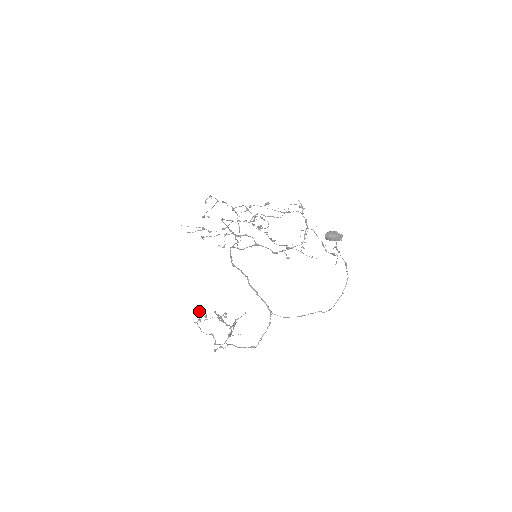
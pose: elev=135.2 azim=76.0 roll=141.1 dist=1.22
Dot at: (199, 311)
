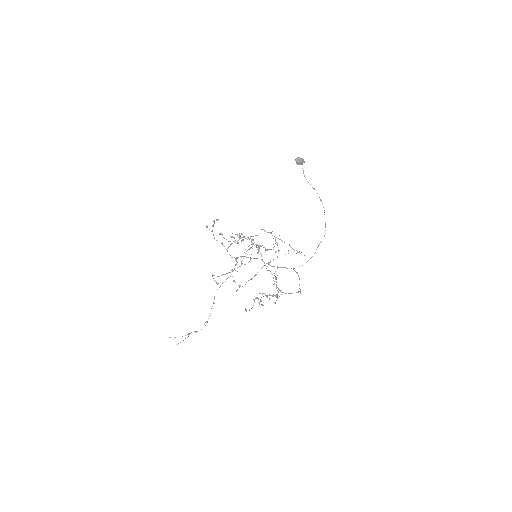
Dot at: (253, 240)
